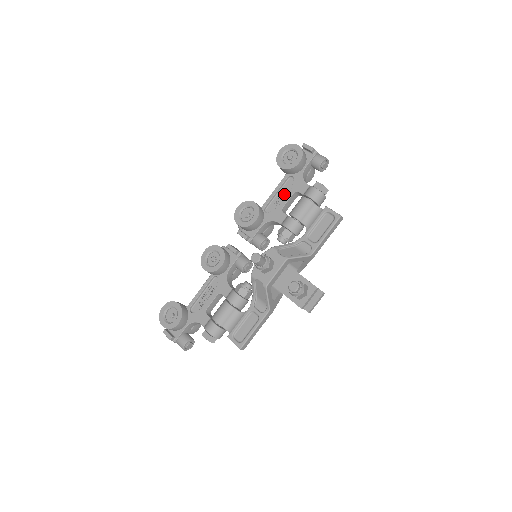
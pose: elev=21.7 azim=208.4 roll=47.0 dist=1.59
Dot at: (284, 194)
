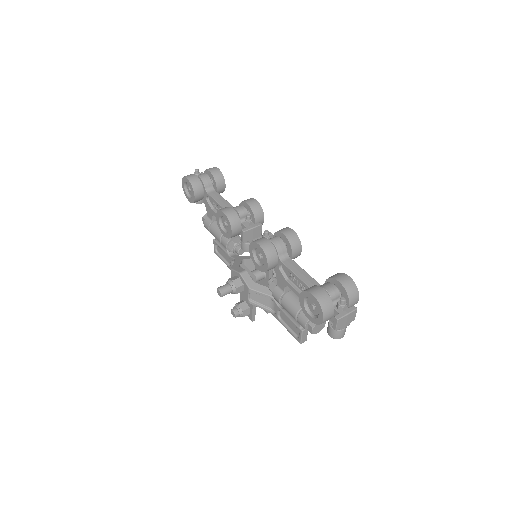
Dot at: (299, 286)
